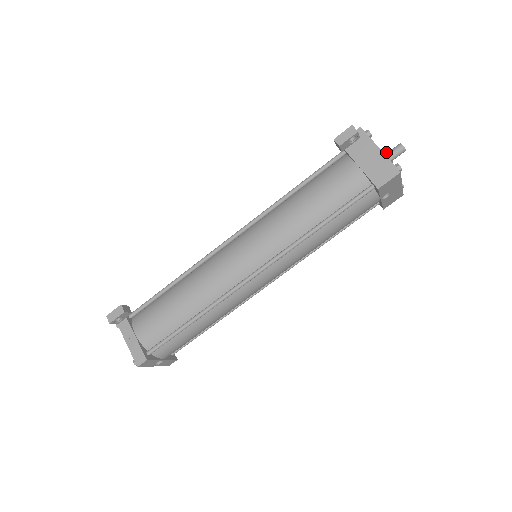
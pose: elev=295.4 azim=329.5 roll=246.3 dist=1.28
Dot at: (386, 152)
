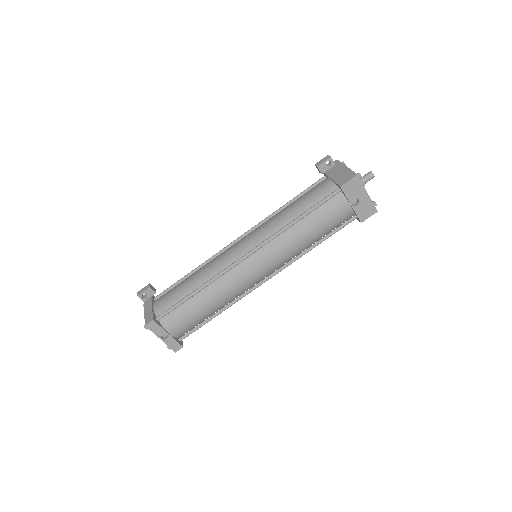
Dot at: occluded
